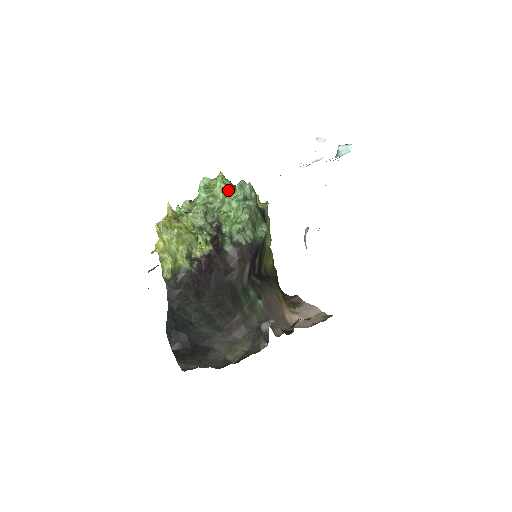
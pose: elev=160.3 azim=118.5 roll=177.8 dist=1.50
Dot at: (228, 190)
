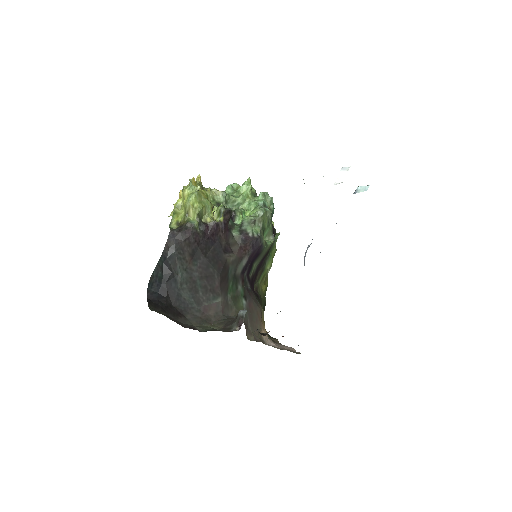
Dot at: (252, 194)
